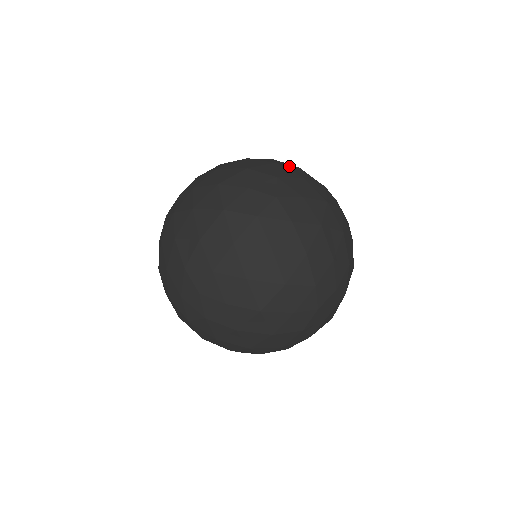
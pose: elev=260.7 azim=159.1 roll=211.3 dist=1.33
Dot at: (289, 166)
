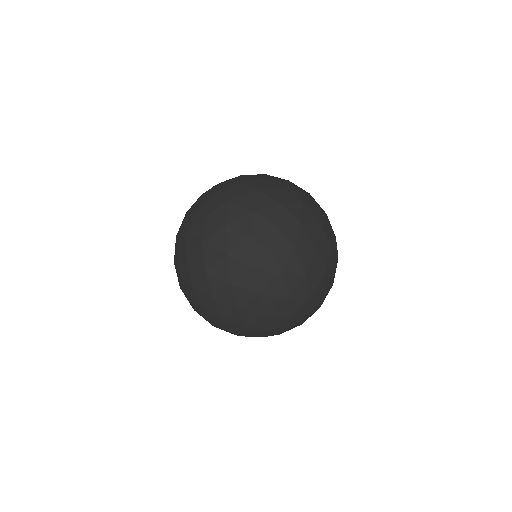
Dot at: occluded
